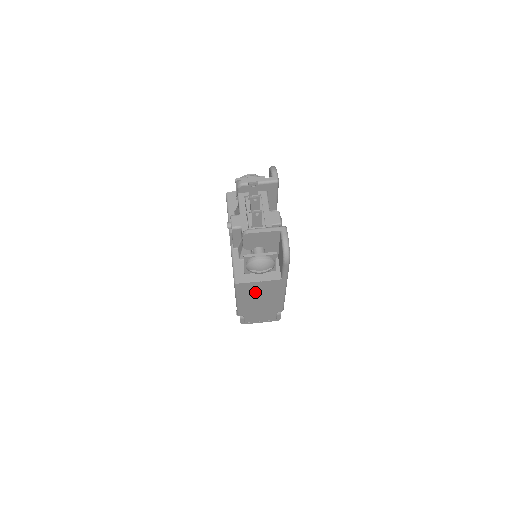
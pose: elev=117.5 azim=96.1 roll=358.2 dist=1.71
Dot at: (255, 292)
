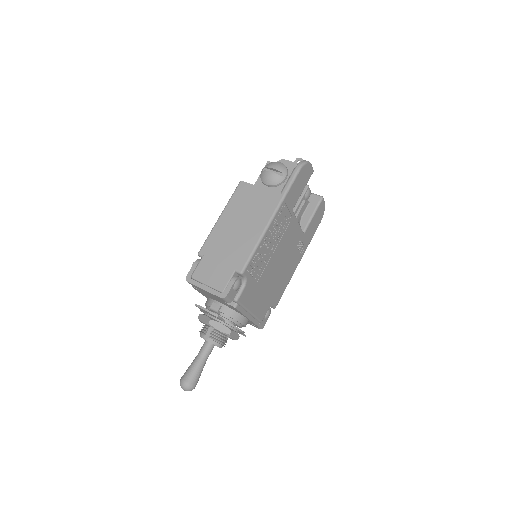
Dot at: (245, 206)
